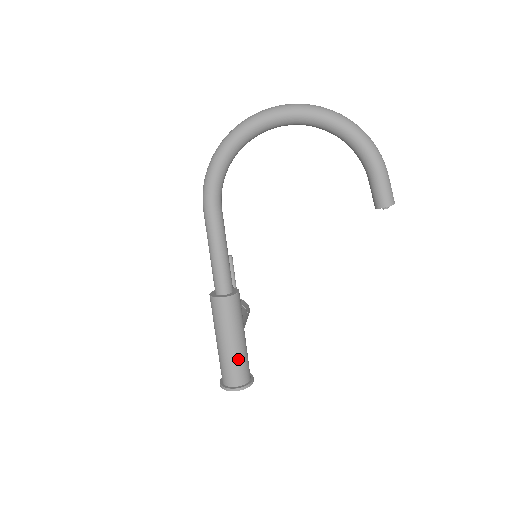
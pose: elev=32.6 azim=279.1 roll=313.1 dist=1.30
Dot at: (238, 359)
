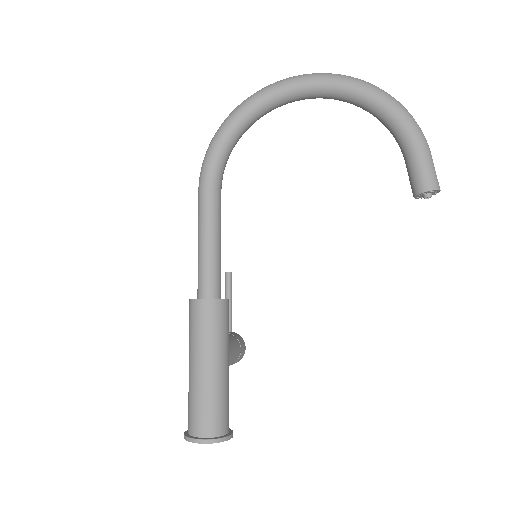
Dot at: (213, 394)
